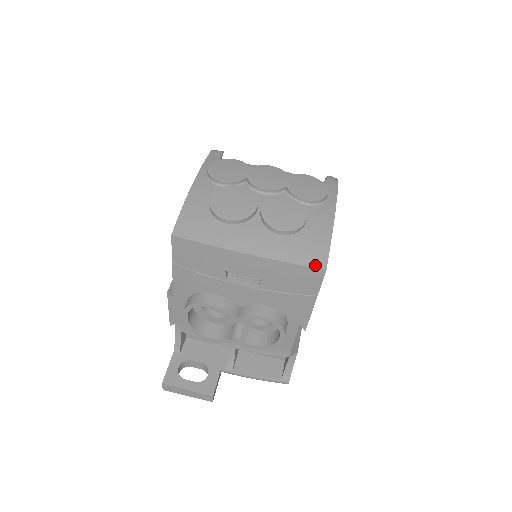
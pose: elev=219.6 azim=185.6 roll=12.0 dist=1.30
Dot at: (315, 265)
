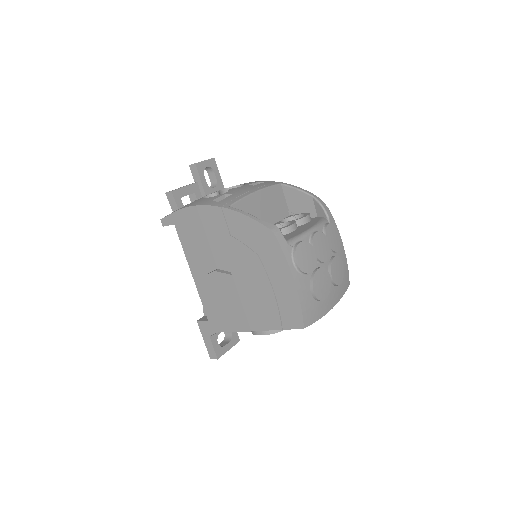
Dot at: occluded
